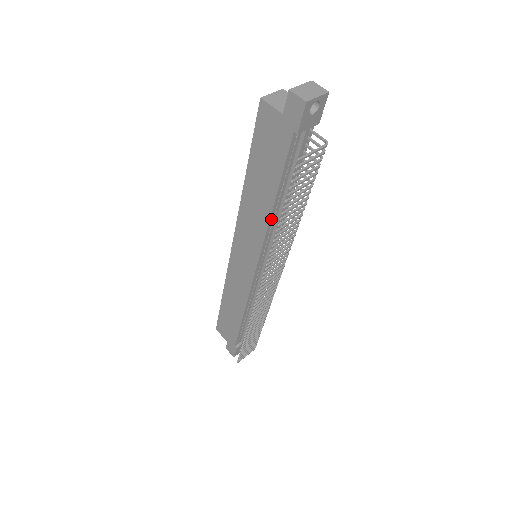
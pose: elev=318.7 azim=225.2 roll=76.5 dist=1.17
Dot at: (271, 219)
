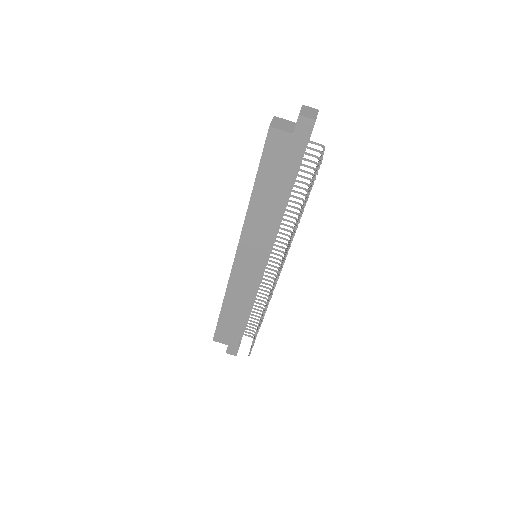
Dot at: (279, 218)
